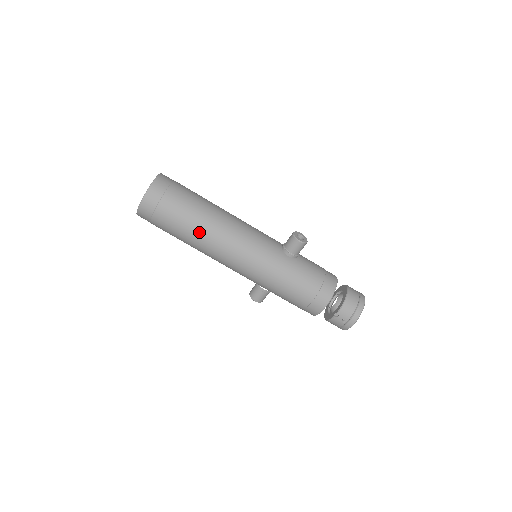
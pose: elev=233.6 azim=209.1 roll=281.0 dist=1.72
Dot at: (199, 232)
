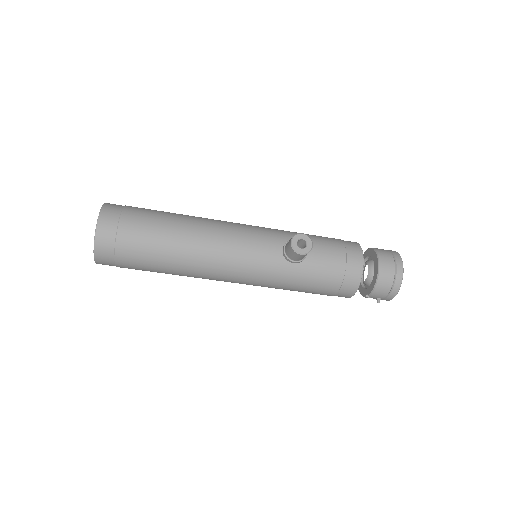
Dot at: (176, 271)
